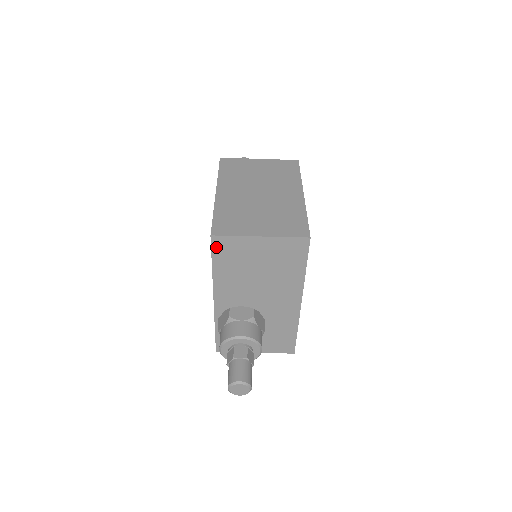
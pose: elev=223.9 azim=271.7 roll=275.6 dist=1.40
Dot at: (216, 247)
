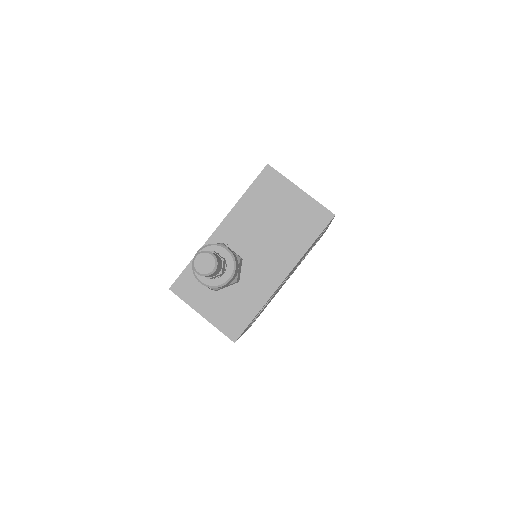
Dot at: (263, 176)
